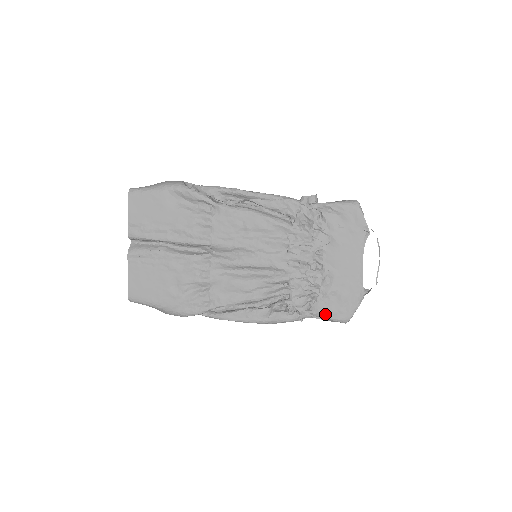
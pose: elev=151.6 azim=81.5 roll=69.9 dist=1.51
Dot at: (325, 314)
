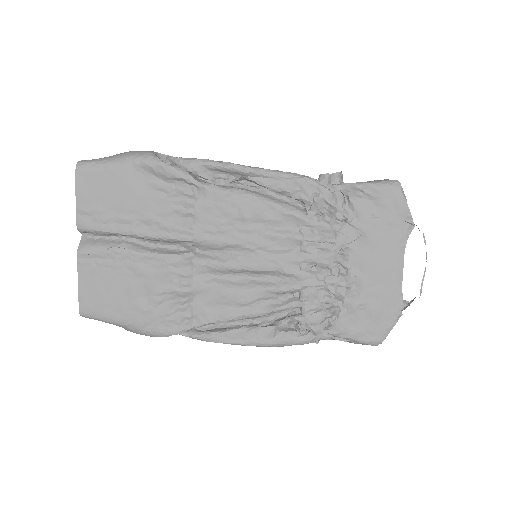
Dot at: (350, 334)
